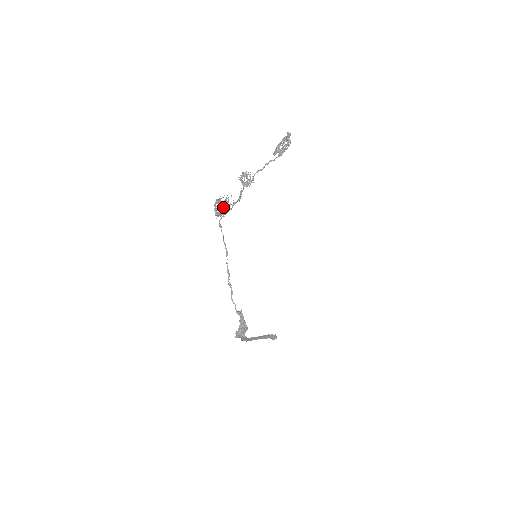
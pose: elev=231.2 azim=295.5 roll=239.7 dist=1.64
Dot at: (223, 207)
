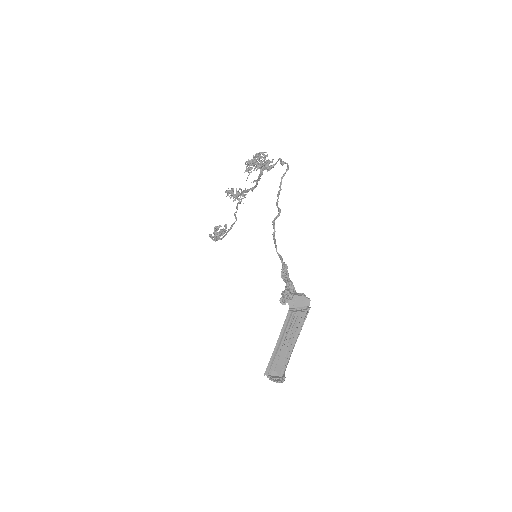
Dot at: (267, 162)
